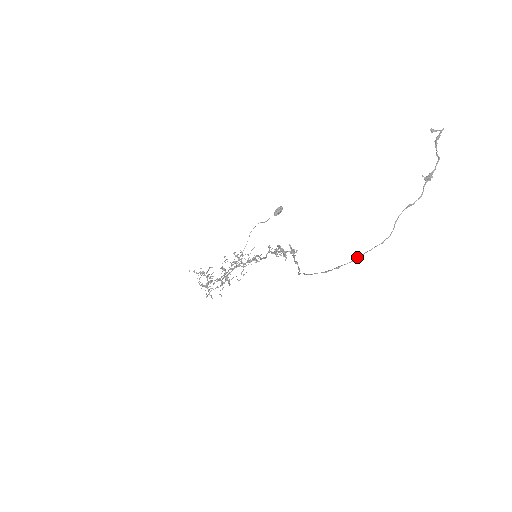
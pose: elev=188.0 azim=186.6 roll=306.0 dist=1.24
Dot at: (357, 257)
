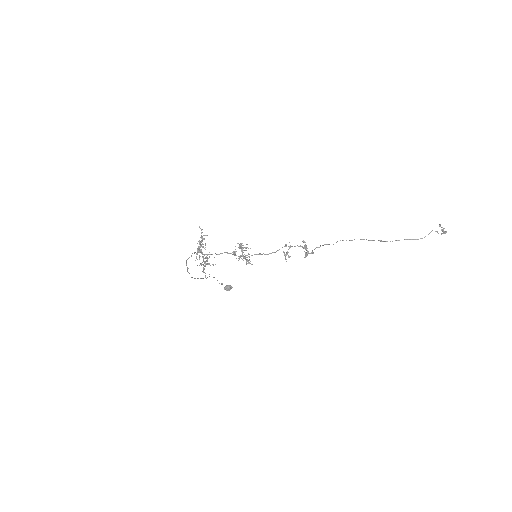
Dot at: (398, 240)
